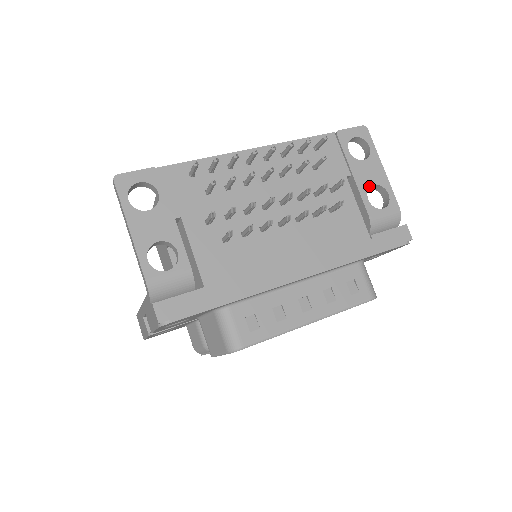
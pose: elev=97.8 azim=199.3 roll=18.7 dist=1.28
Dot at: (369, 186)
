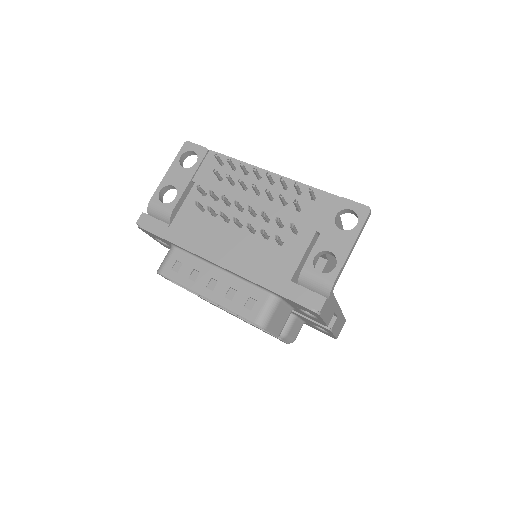
Dot at: (325, 249)
